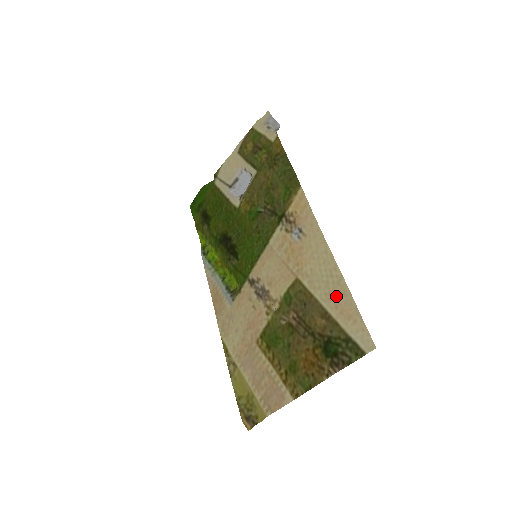
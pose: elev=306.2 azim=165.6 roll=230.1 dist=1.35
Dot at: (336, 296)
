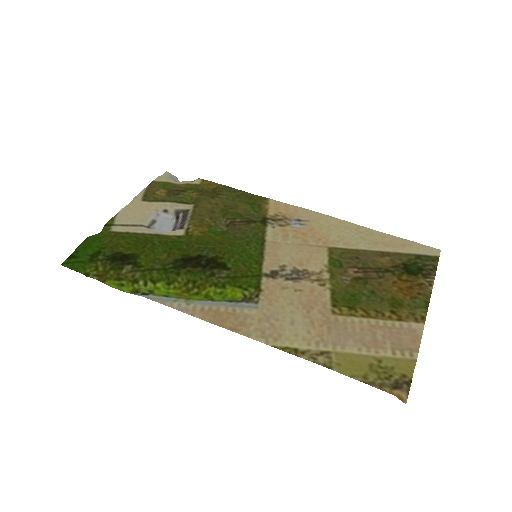
Dot at: (379, 240)
